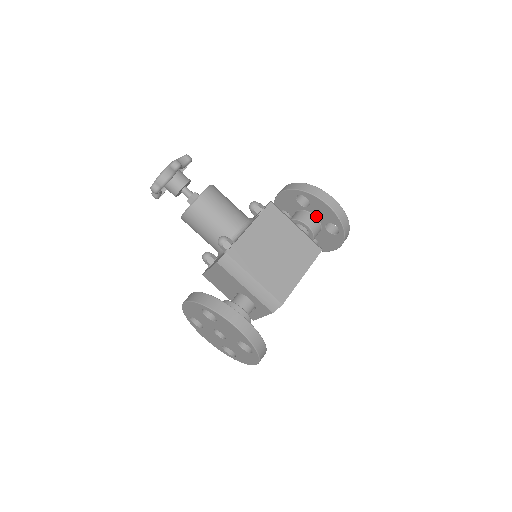
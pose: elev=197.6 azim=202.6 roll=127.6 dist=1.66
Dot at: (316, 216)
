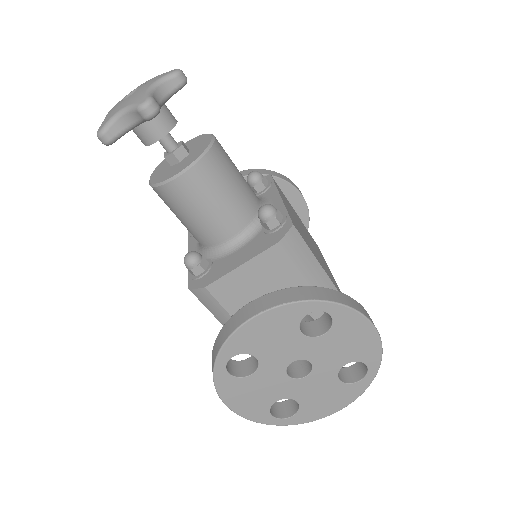
Dot at: occluded
